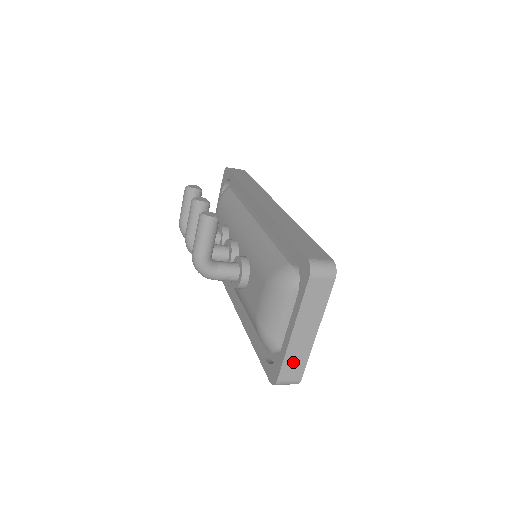
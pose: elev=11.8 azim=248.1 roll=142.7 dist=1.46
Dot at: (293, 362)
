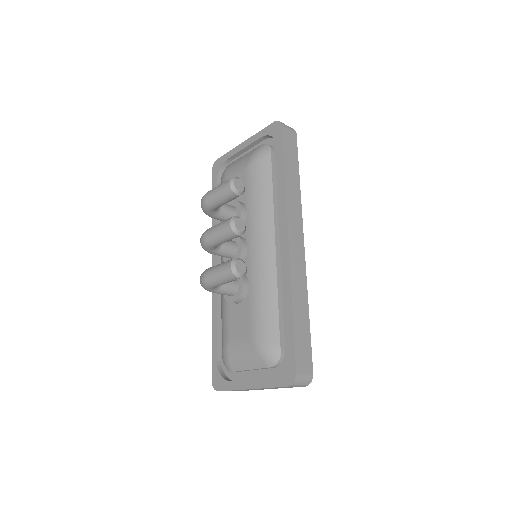
Dot at: (237, 390)
